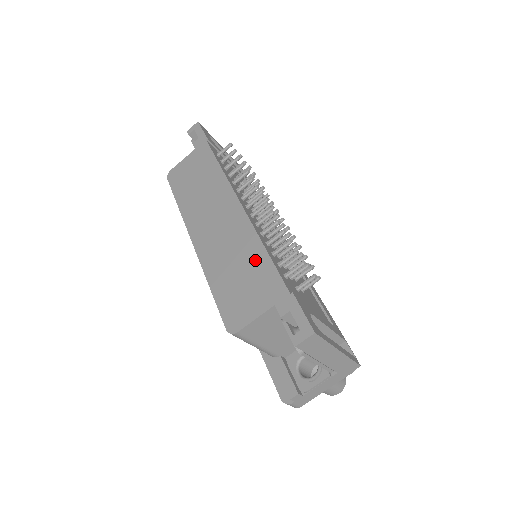
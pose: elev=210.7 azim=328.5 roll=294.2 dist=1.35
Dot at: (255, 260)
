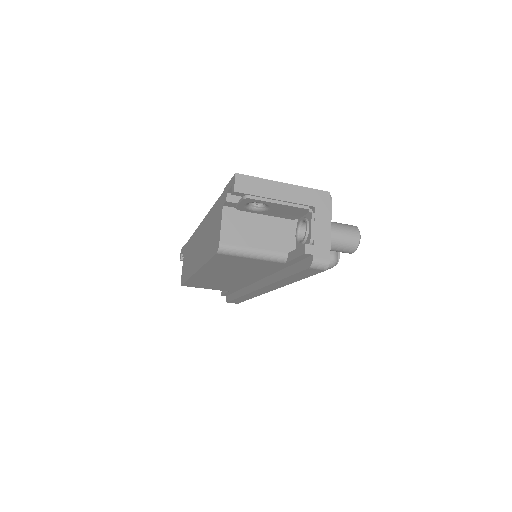
Dot at: (212, 217)
